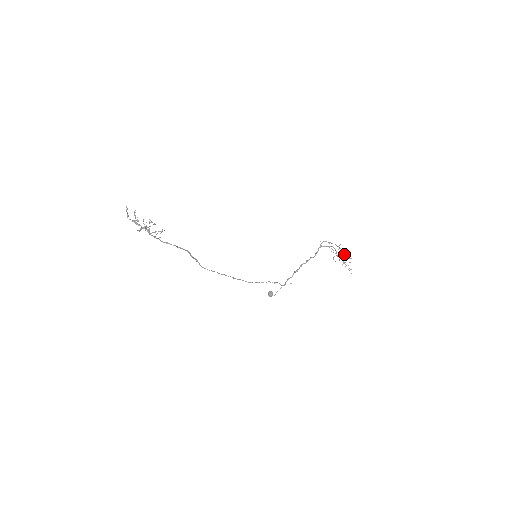
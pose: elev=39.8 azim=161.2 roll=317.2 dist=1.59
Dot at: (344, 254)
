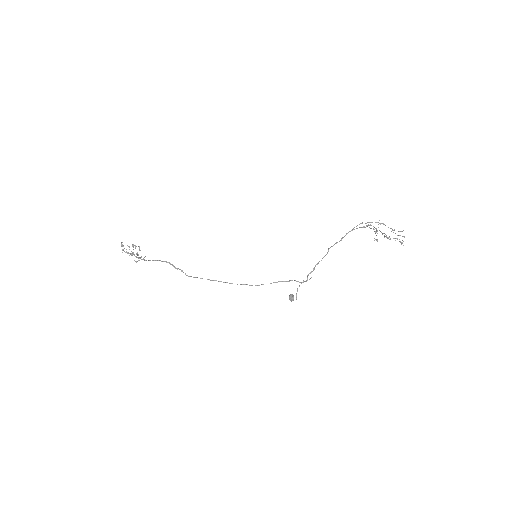
Dot at: occluded
